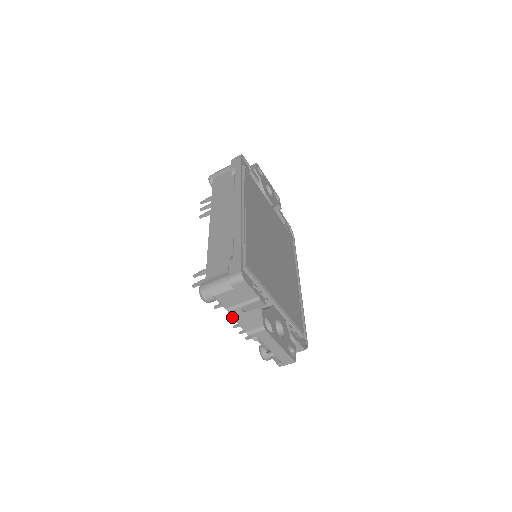
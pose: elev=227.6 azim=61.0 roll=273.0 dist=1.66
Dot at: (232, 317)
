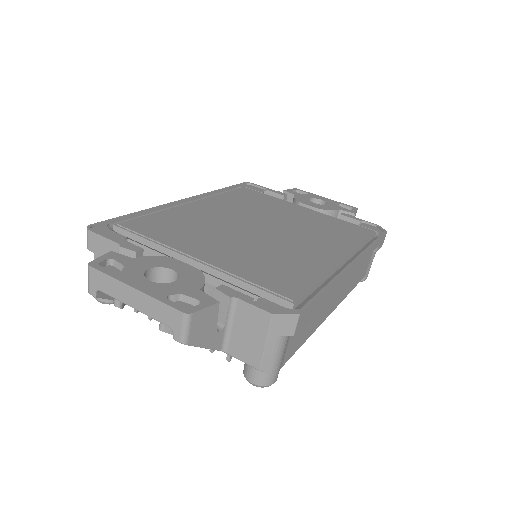
Dot at: occluded
